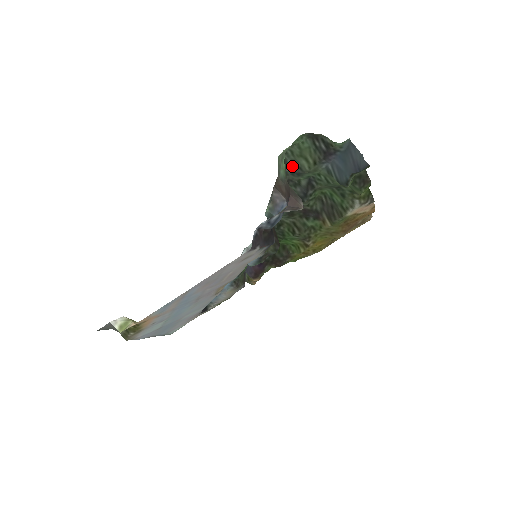
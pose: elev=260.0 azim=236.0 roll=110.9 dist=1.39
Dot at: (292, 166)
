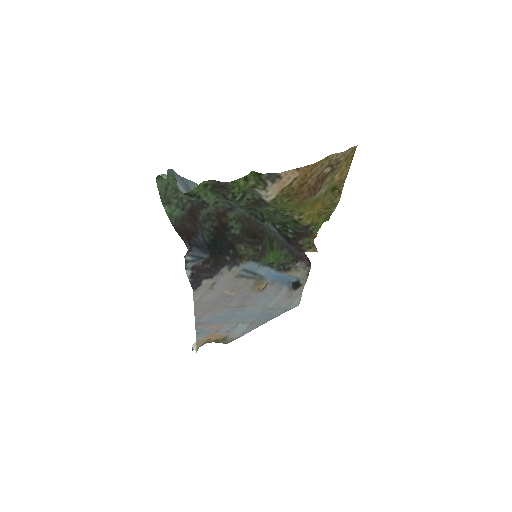
Dot at: occluded
